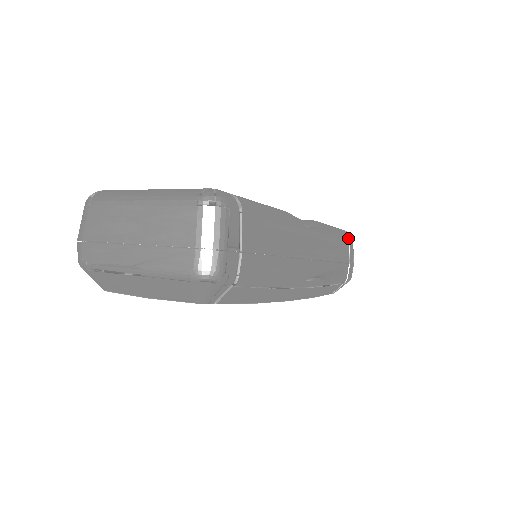
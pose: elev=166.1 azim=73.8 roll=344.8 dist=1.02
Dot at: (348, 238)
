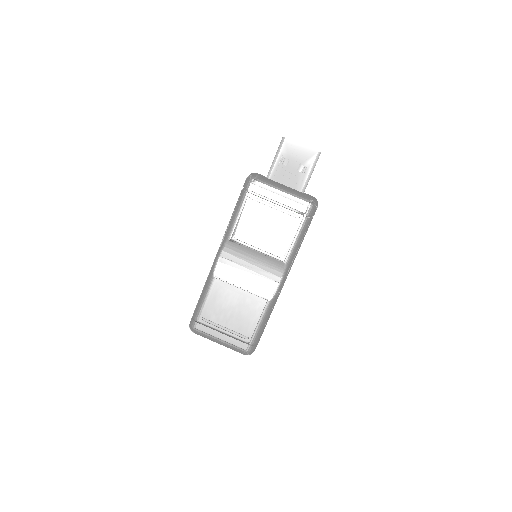
Dot at: occluded
